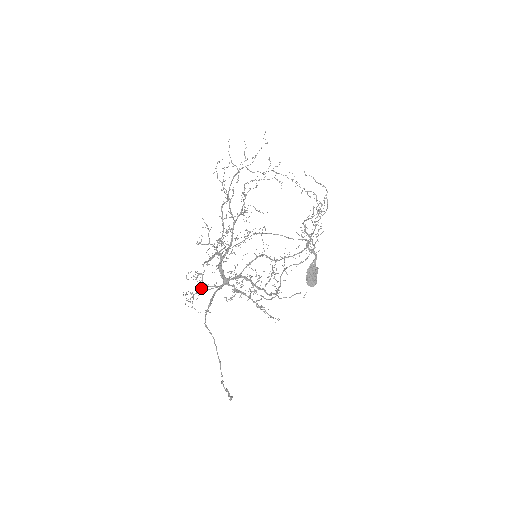
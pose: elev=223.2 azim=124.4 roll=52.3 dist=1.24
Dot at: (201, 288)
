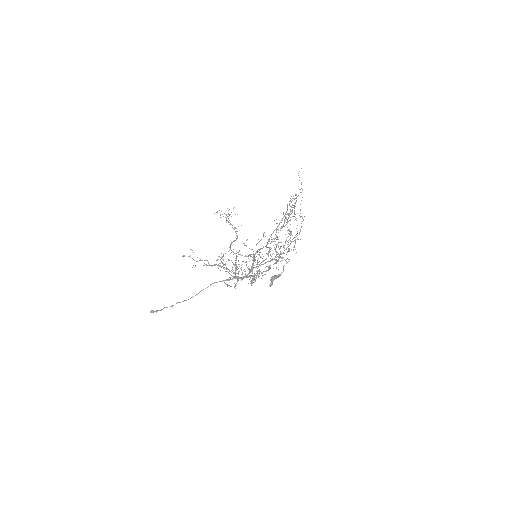
Dot at: (221, 267)
